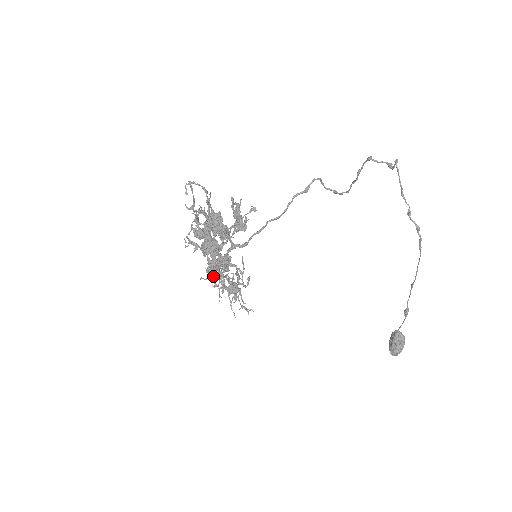
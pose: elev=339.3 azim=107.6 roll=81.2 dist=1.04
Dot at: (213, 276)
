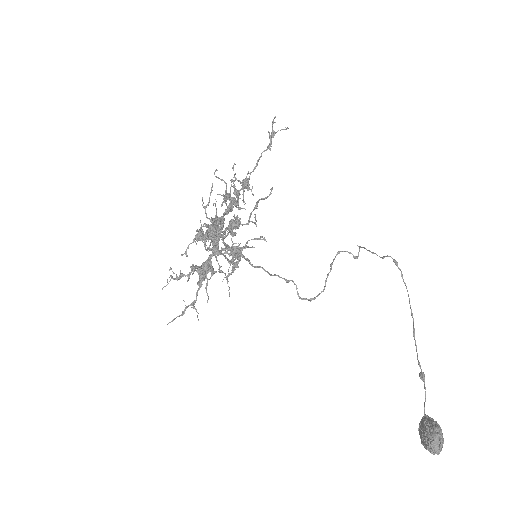
Dot at: (193, 301)
